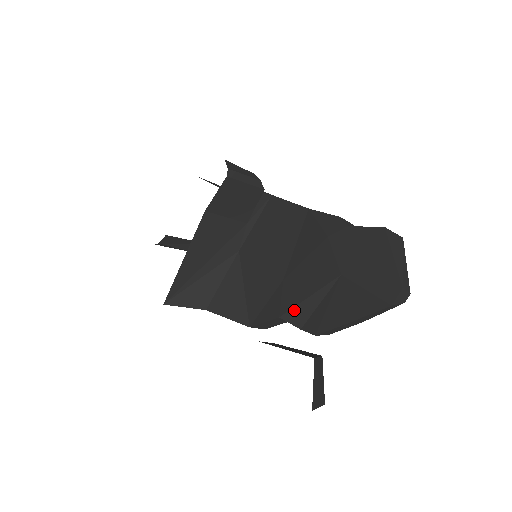
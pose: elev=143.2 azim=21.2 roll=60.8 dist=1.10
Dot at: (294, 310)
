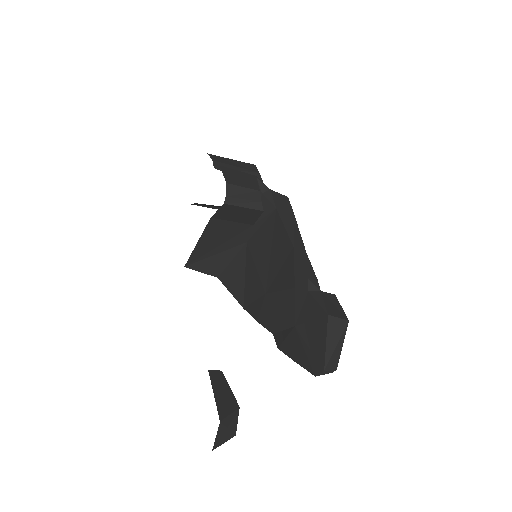
Dot at: (266, 324)
